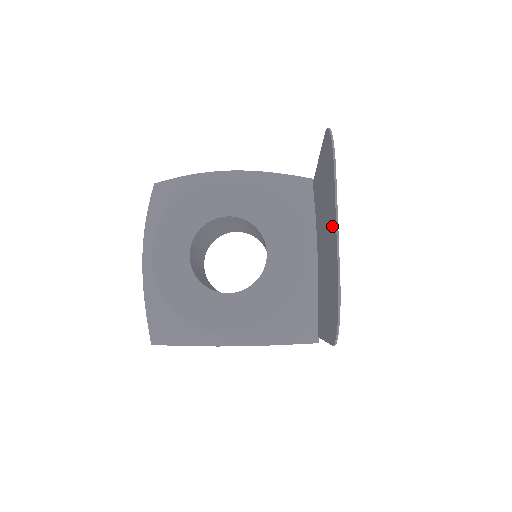
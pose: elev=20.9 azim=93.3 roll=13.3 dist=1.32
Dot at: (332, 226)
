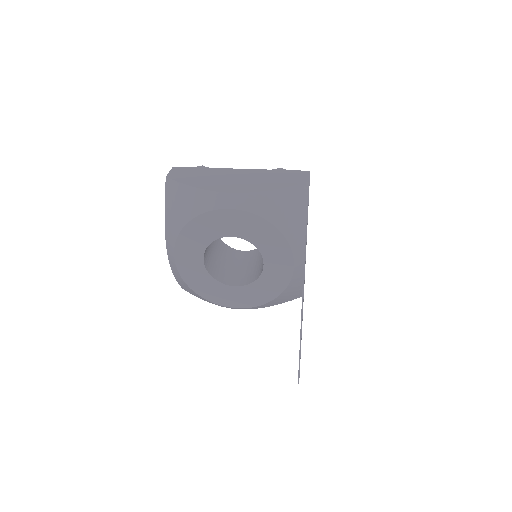
Dot at: occluded
